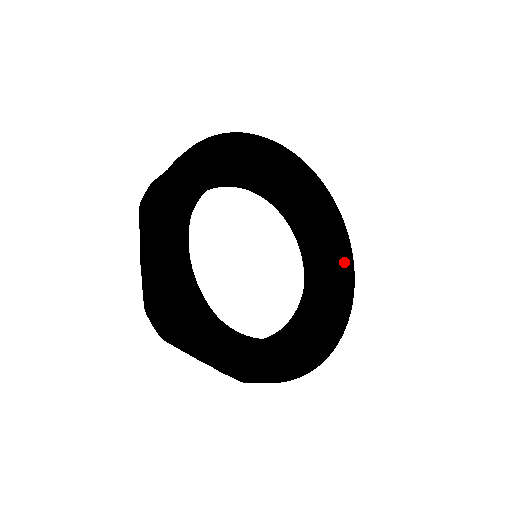
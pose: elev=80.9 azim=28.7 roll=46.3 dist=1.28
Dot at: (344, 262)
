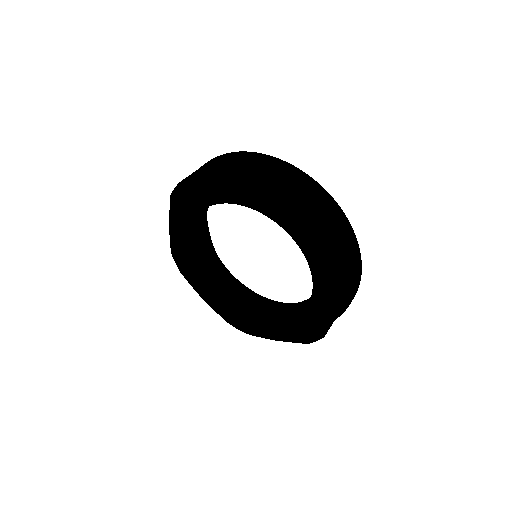
Dot at: occluded
